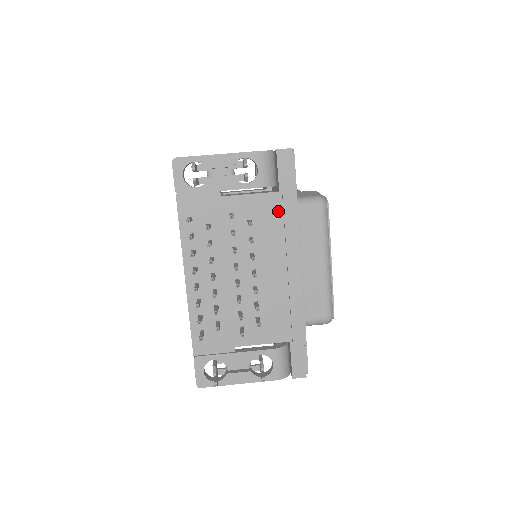
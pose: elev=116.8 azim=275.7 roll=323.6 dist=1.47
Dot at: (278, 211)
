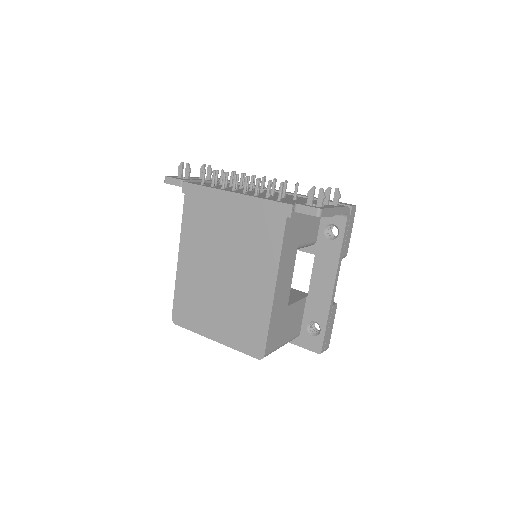
Dot at: occluded
